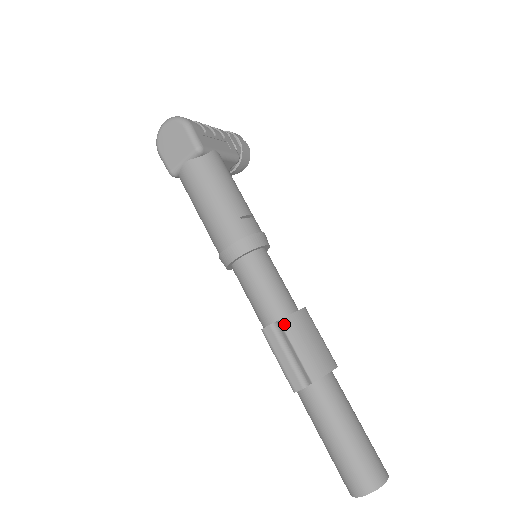
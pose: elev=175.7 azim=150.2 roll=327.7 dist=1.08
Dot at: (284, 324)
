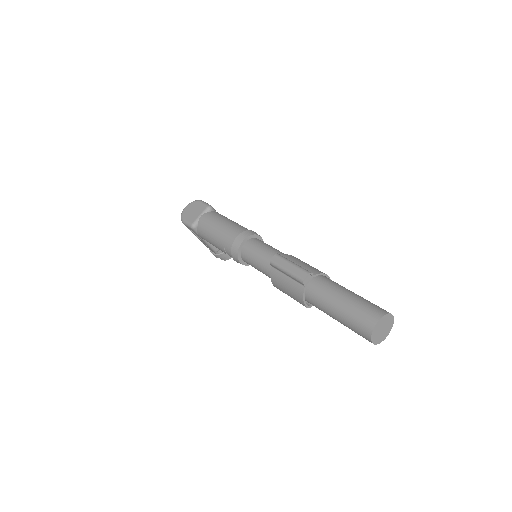
Dot at: occluded
